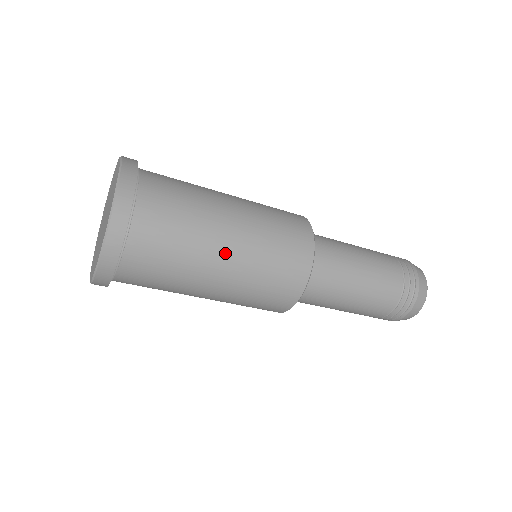
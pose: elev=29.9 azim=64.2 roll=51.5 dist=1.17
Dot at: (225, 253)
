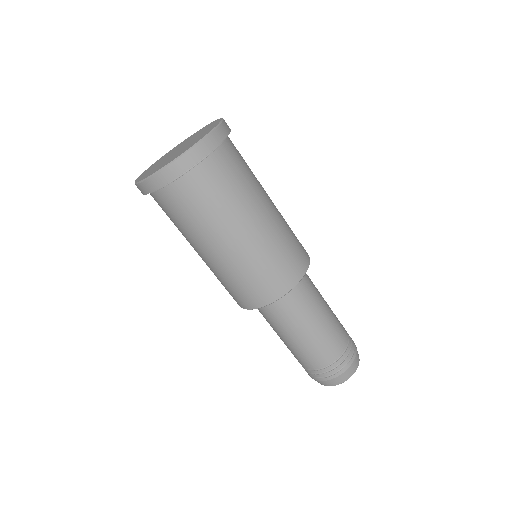
Dot at: (242, 233)
